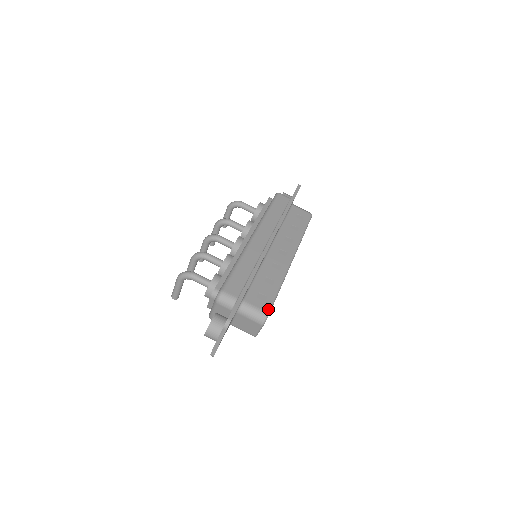
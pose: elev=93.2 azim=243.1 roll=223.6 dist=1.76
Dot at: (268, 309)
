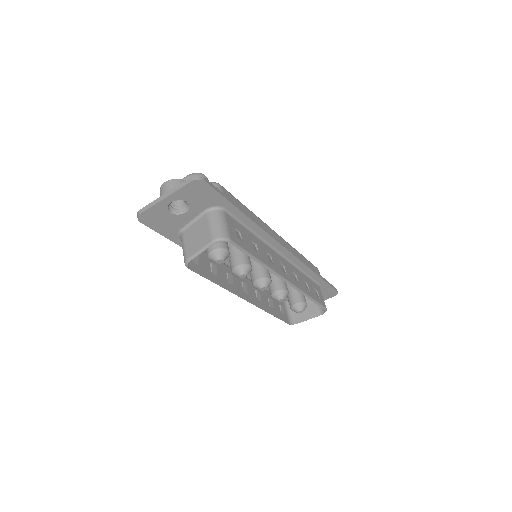
Dot at: (234, 240)
